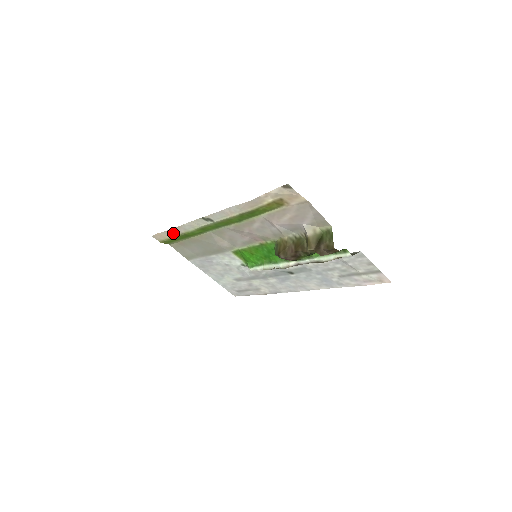
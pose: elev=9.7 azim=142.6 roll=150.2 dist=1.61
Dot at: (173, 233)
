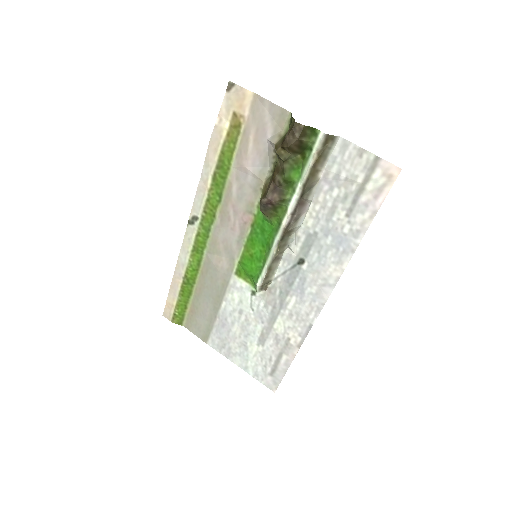
Dot at: (176, 286)
